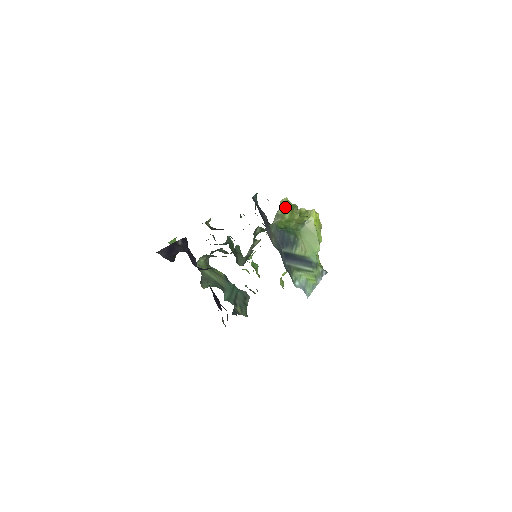
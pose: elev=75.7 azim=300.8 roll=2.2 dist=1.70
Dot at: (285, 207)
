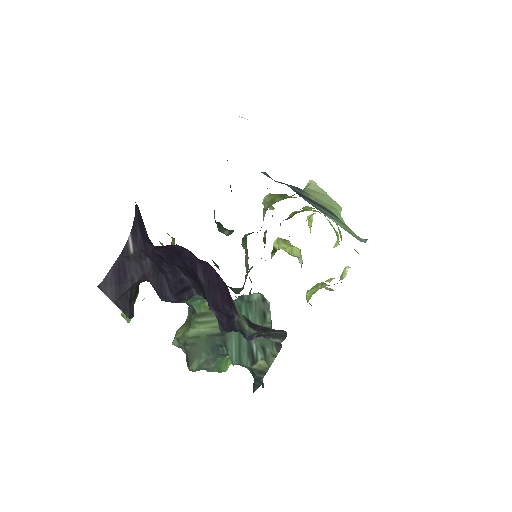
Dot at: (271, 199)
